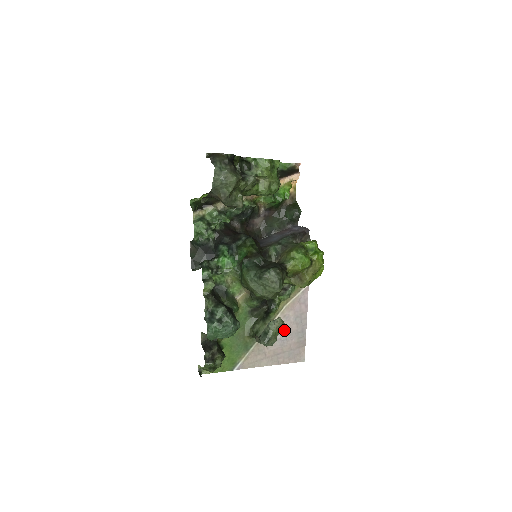
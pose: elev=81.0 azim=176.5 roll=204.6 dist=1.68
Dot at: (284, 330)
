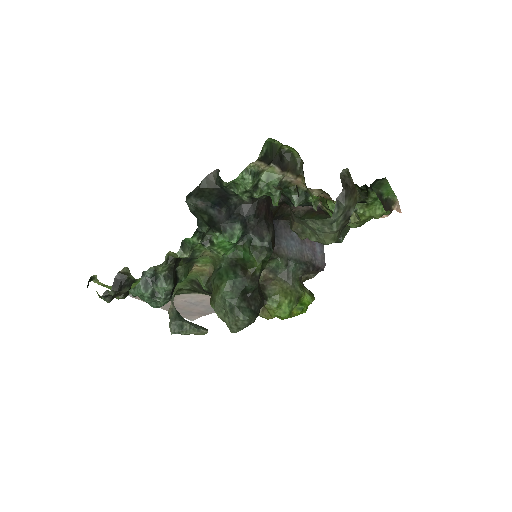
Dot at: (203, 301)
